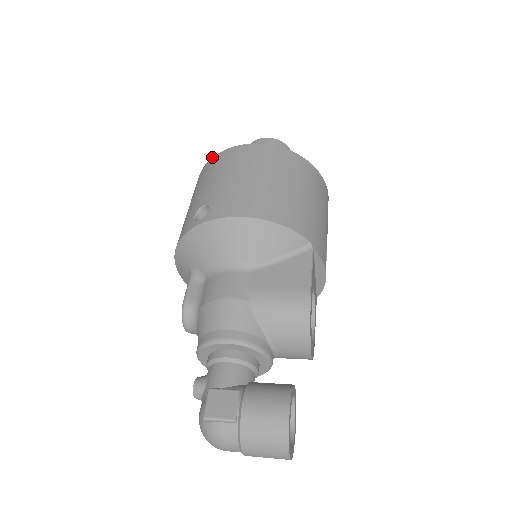
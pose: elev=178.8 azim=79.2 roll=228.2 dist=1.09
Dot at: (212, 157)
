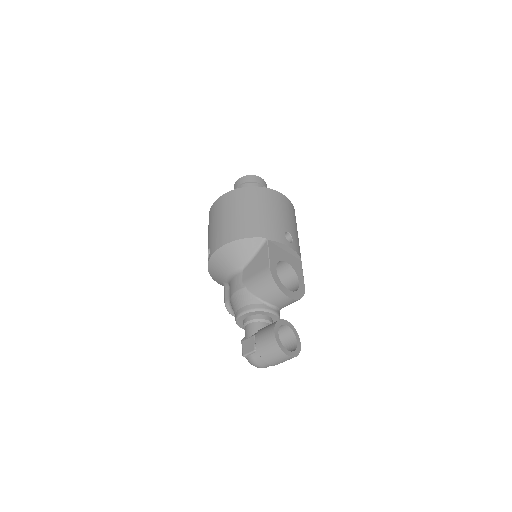
Dot at: occluded
